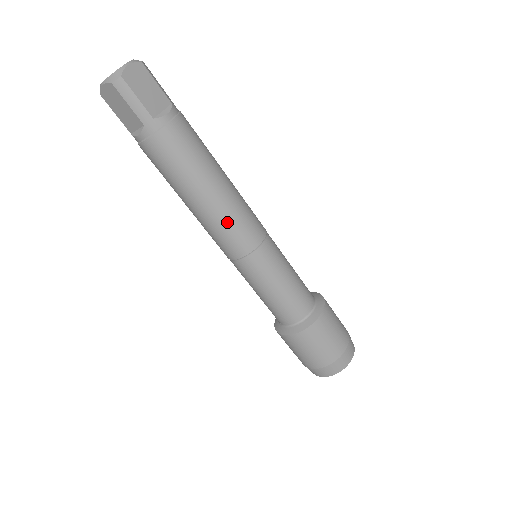
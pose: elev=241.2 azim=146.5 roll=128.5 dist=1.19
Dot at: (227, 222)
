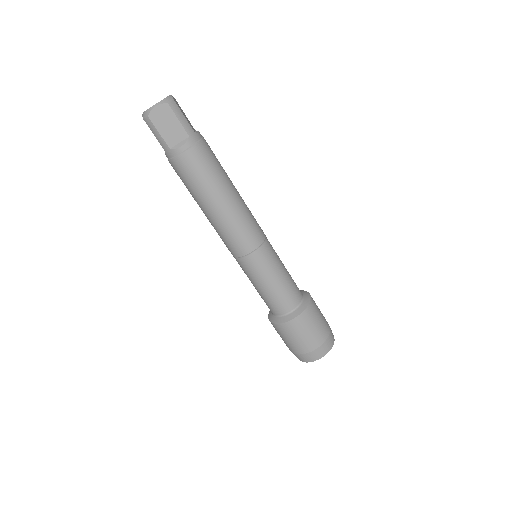
Dot at: (222, 231)
